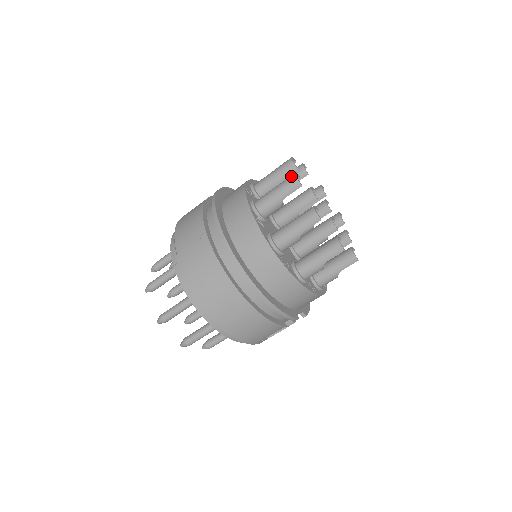
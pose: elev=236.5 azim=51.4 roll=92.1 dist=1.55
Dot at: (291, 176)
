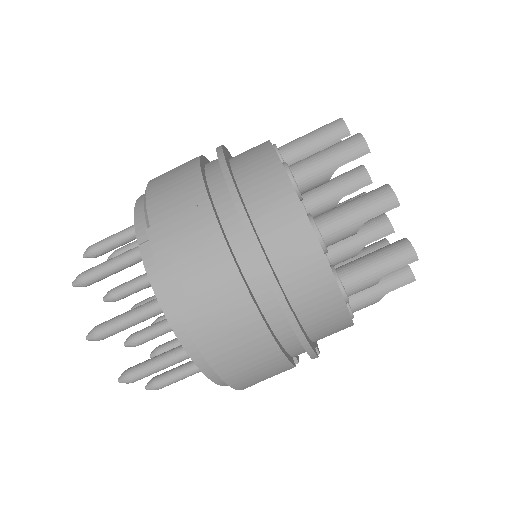
Dot at: (354, 135)
